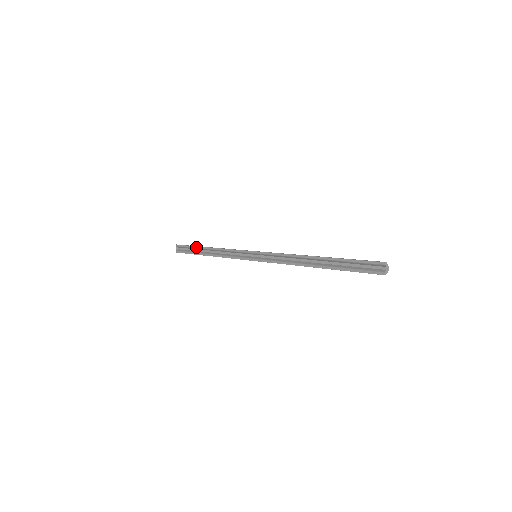
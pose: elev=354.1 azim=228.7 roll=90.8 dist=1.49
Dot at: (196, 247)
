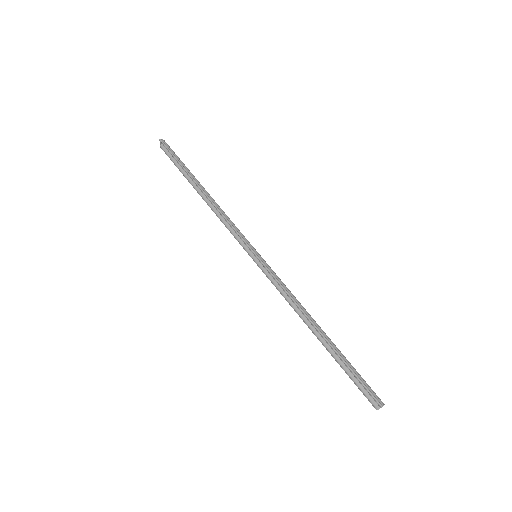
Dot at: occluded
